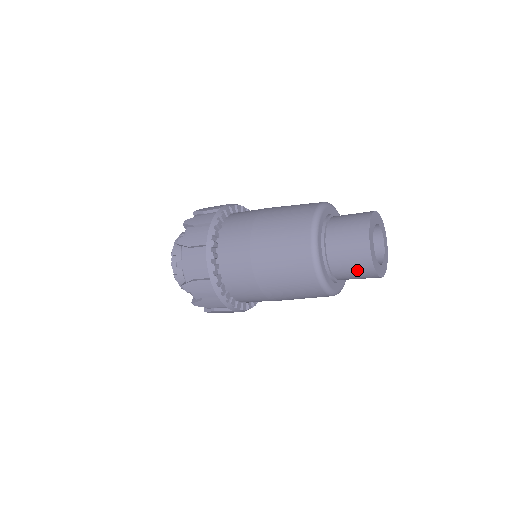
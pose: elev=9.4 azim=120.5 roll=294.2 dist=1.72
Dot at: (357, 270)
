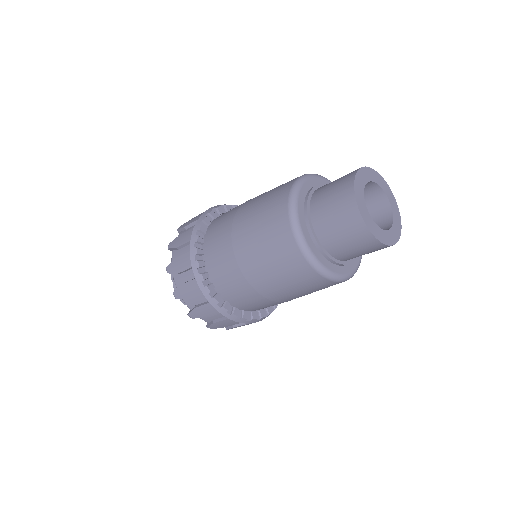
Dot at: (336, 204)
